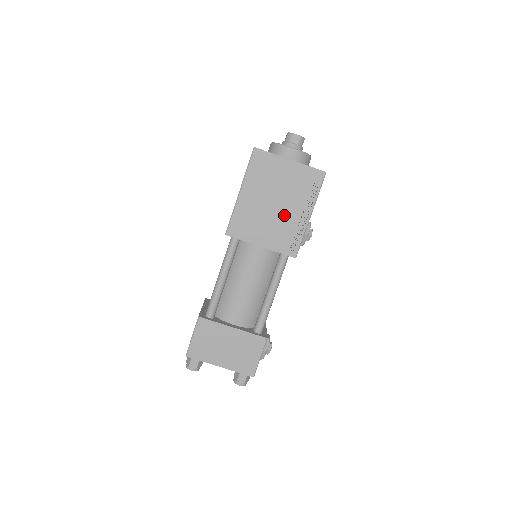
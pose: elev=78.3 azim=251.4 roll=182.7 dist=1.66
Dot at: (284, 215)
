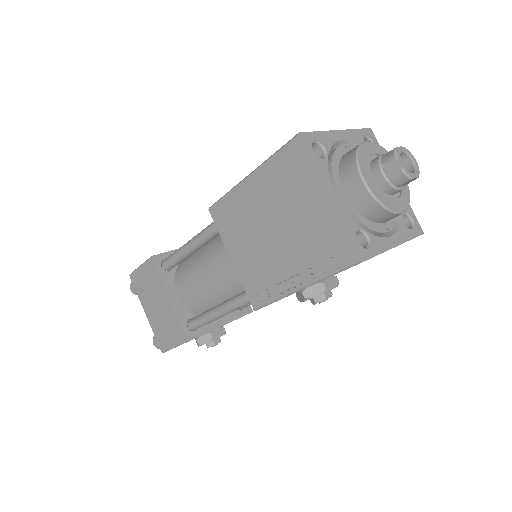
Dot at: (274, 254)
